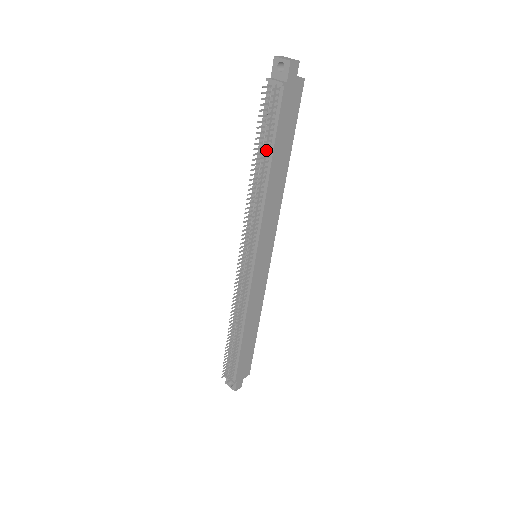
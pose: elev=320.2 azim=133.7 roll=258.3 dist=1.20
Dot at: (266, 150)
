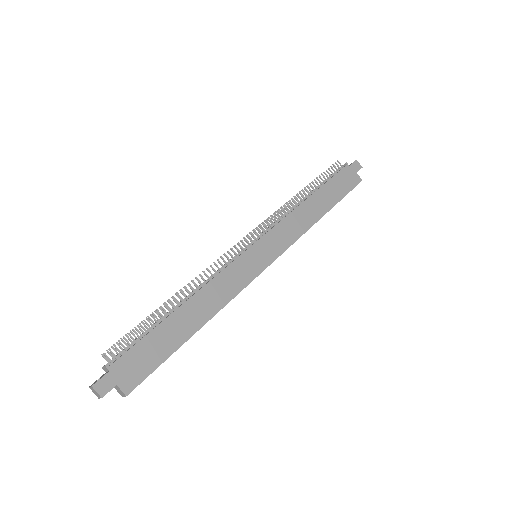
Dot at: (315, 190)
